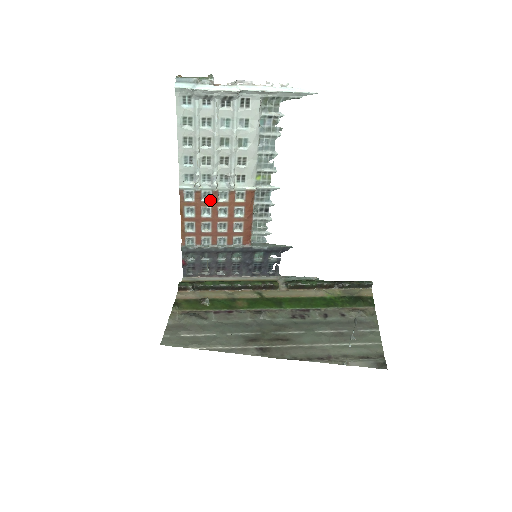
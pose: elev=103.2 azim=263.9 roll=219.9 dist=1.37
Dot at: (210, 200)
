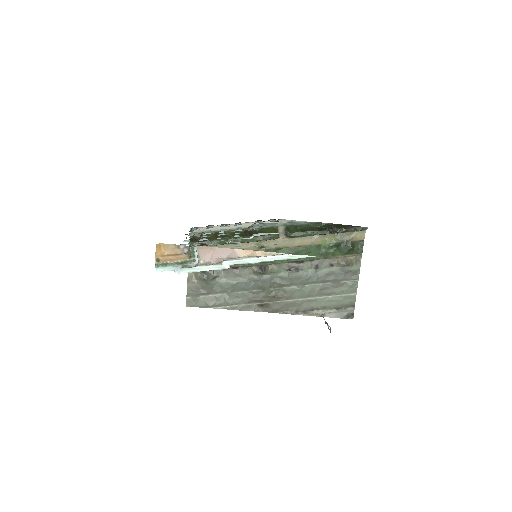
Dot at: occluded
